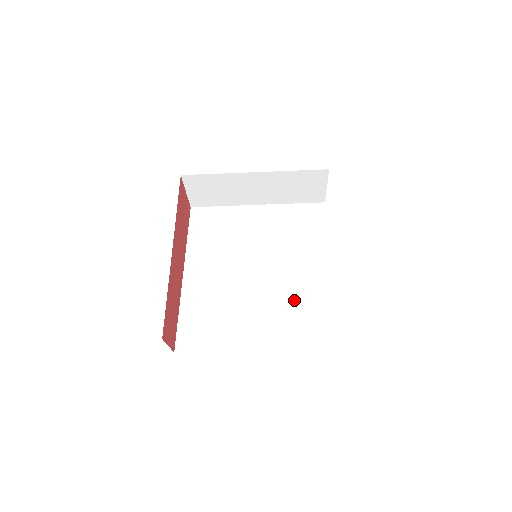
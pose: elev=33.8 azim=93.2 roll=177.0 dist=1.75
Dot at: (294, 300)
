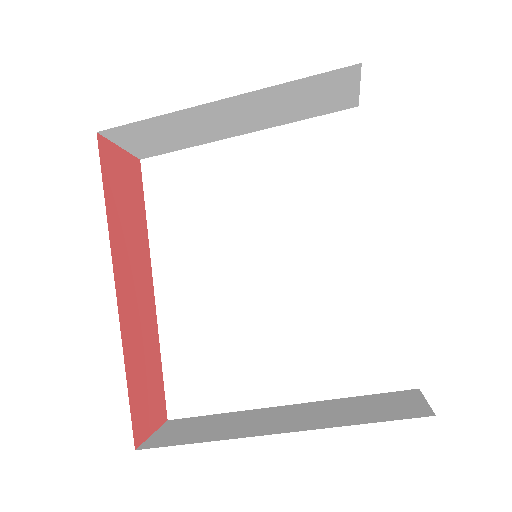
Dot at: (331, 310)
